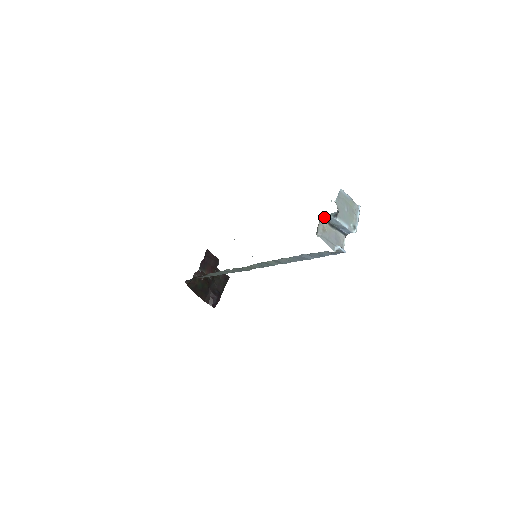
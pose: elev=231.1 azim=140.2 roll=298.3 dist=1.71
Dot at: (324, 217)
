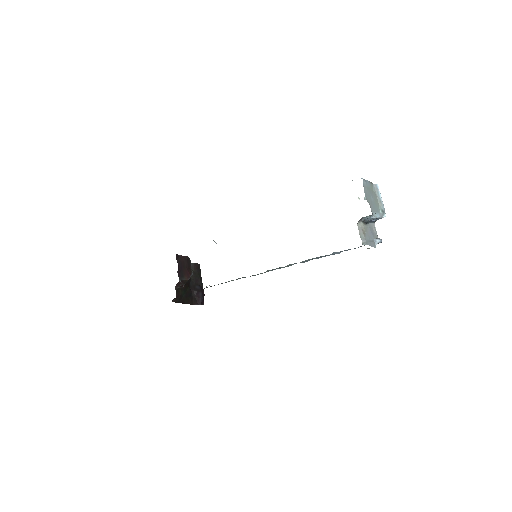
Dot at: (360, 220)
